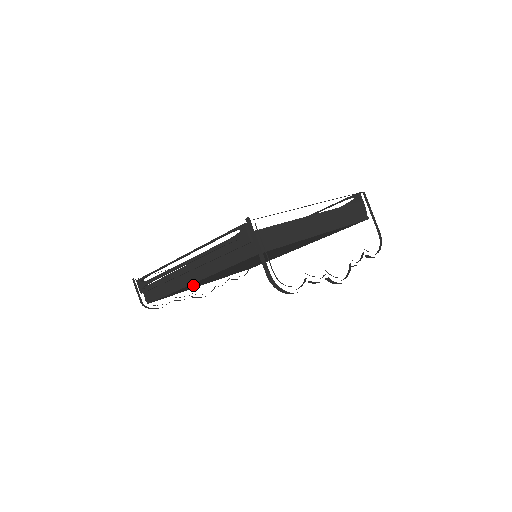
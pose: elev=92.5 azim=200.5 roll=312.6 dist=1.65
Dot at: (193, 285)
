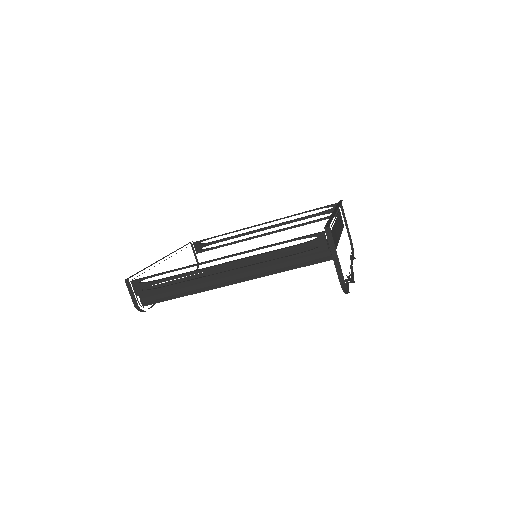
Dot at: occluded
